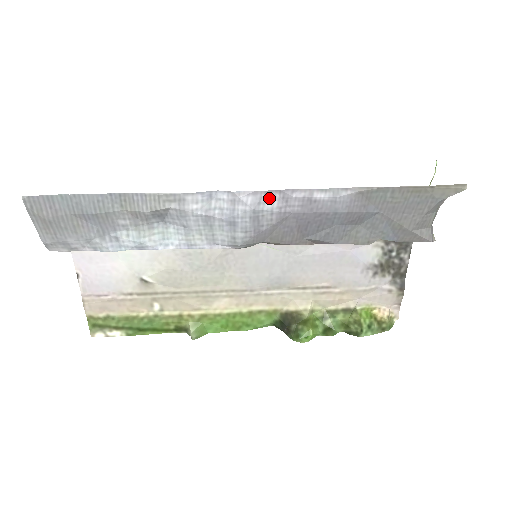
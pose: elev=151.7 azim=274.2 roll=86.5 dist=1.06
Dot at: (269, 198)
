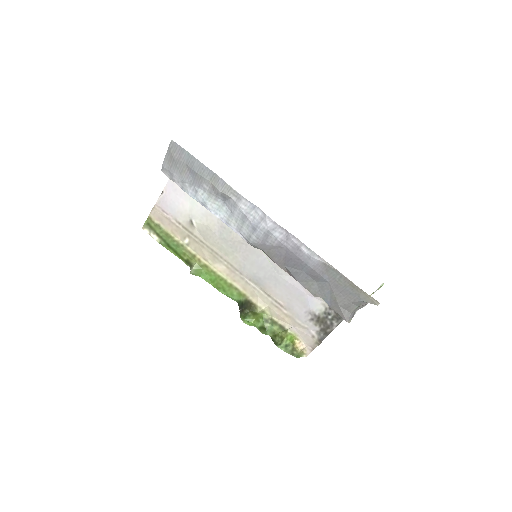
Dot at: (280, 231)
